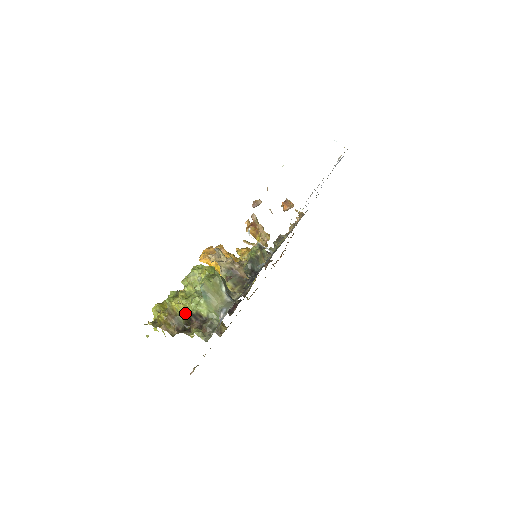
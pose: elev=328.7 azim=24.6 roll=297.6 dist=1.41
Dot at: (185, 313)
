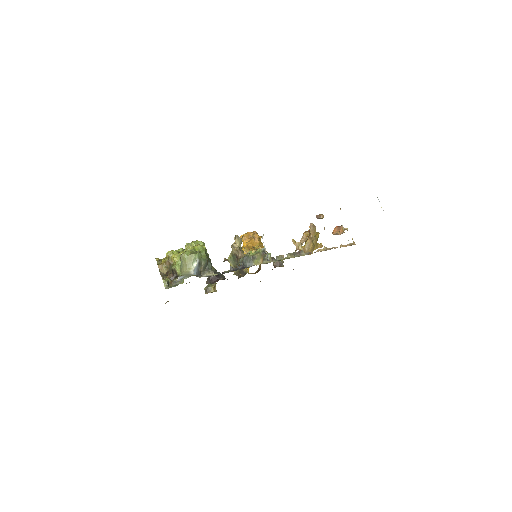
Dot at: occluded
